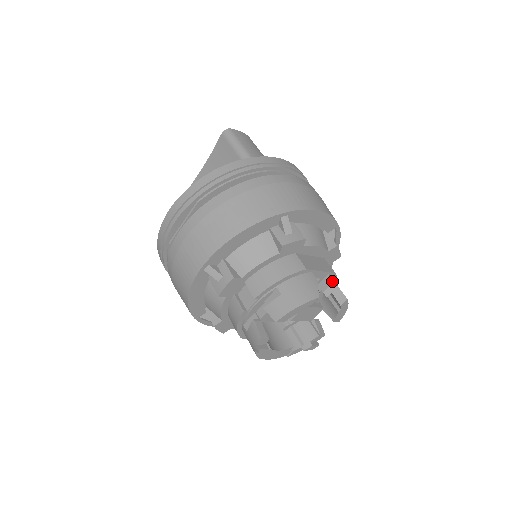
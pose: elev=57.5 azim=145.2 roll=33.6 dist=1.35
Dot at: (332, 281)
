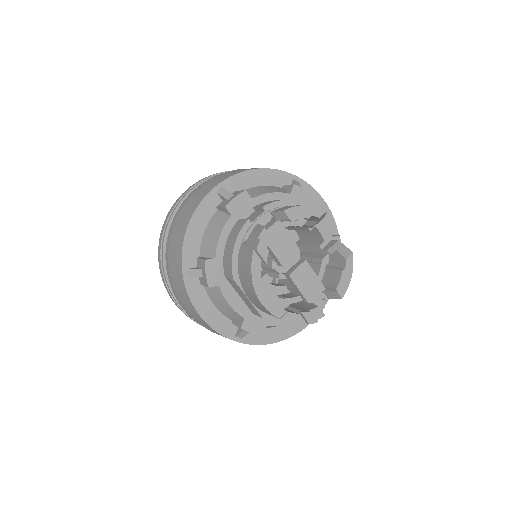
Dot at: (337, 240)
